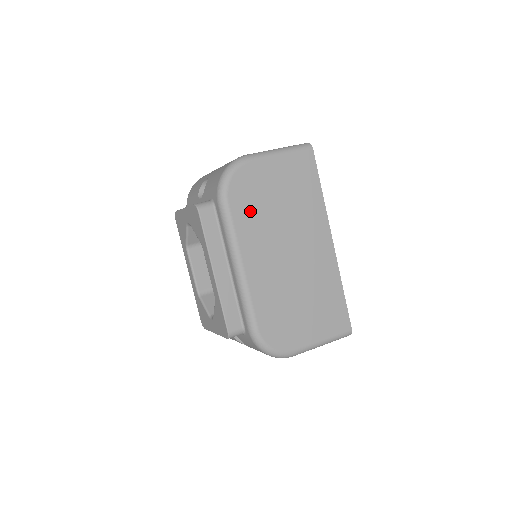
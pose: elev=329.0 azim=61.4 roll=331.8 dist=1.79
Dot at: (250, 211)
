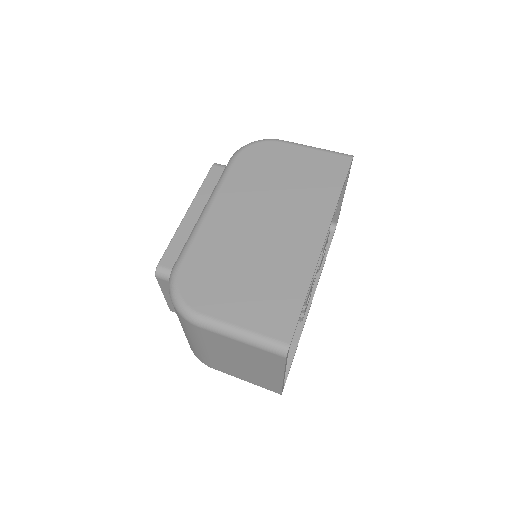
Dot at: (251, 173)
